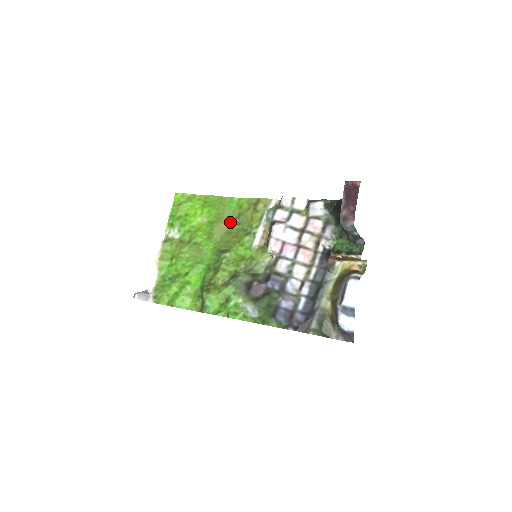
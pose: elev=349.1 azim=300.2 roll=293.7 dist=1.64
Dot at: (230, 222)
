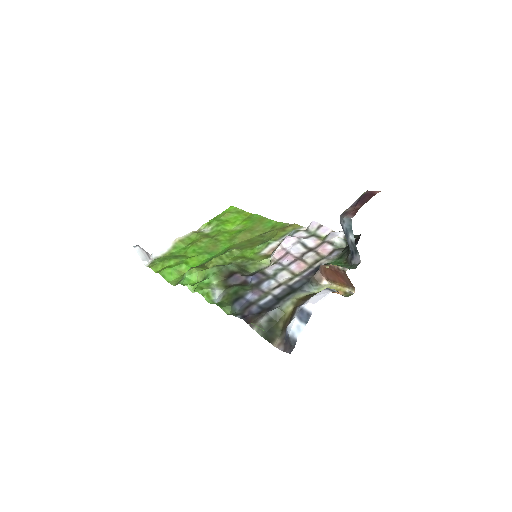
Dot at: (257, 235)
